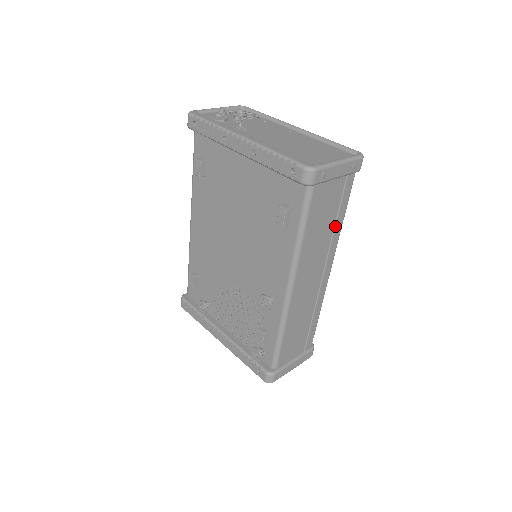
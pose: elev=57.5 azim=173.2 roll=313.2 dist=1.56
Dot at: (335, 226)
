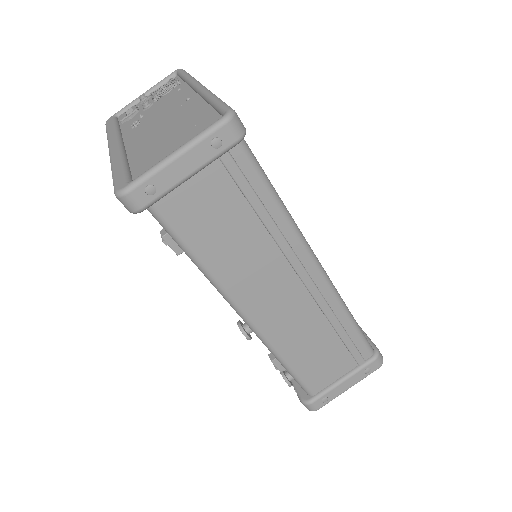
Dot at: (265, 224)
